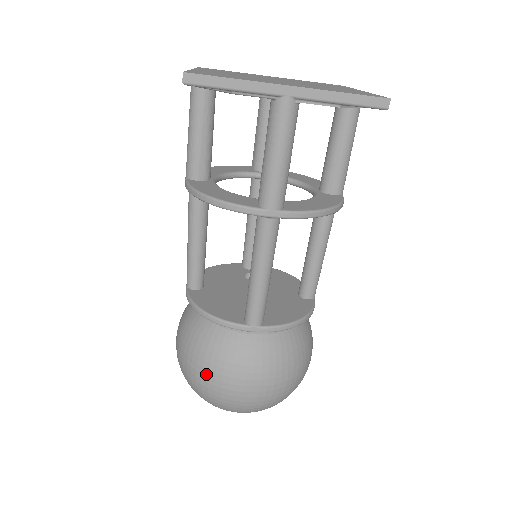
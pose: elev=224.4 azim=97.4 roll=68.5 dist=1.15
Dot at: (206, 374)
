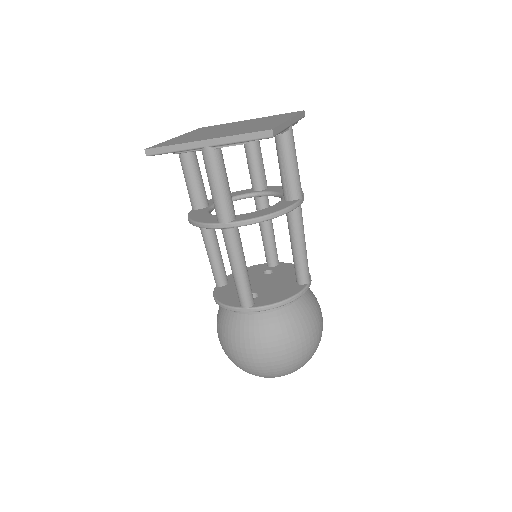
Dot at: (228, 347)
